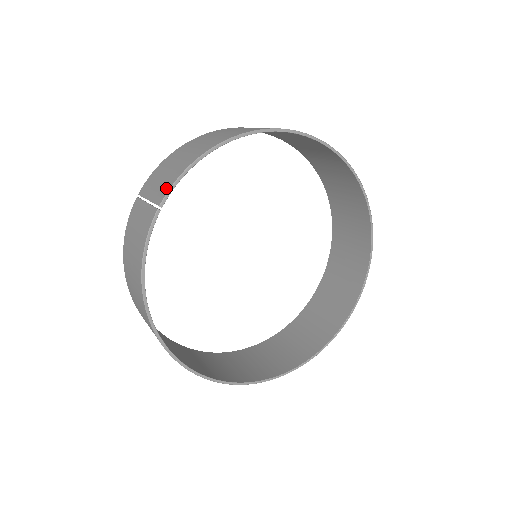
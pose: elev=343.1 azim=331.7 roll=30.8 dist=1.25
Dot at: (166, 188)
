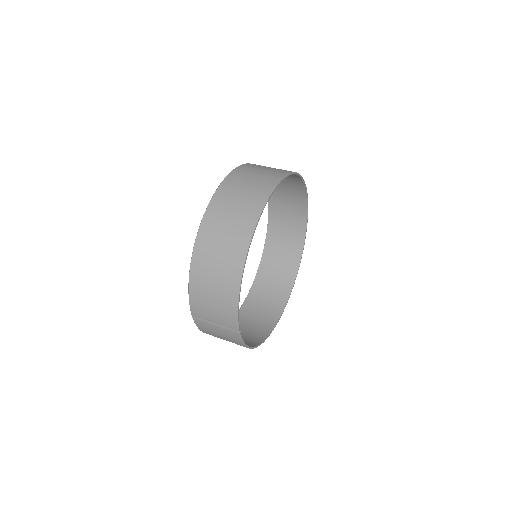
Dot at: (233, 322)
